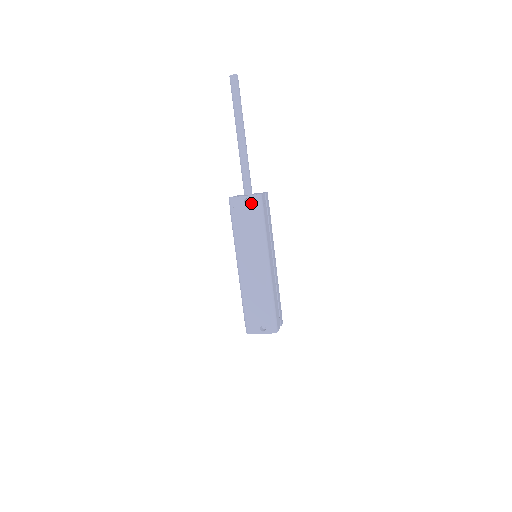
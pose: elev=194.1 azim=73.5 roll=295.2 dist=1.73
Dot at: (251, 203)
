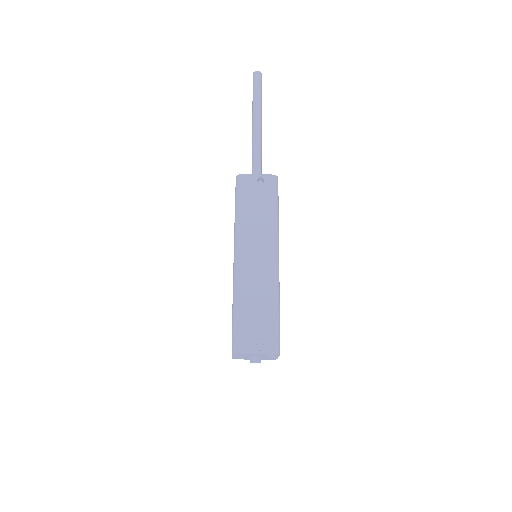
Dot at: (265, 183)
